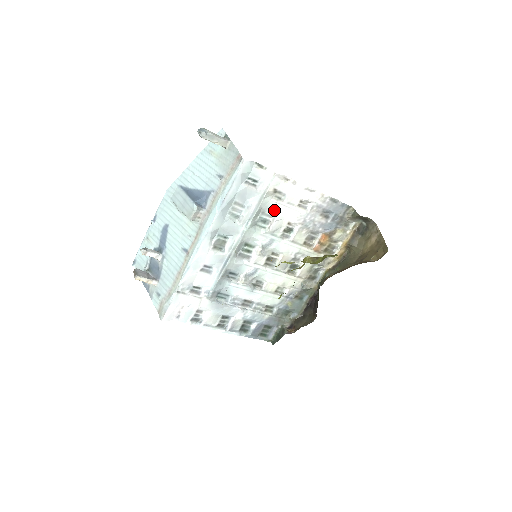
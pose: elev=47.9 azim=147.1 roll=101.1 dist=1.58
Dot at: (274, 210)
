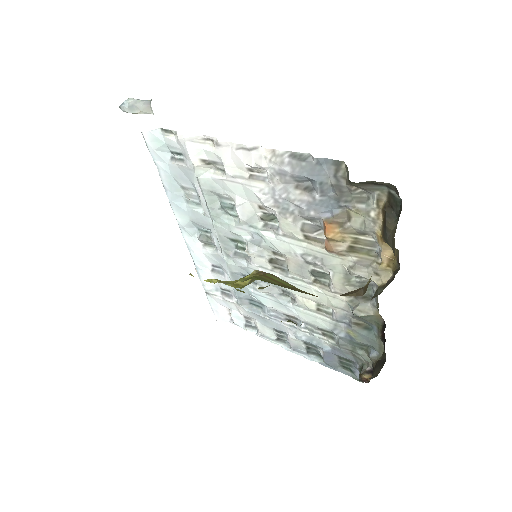
Dot at: (227, 190)
